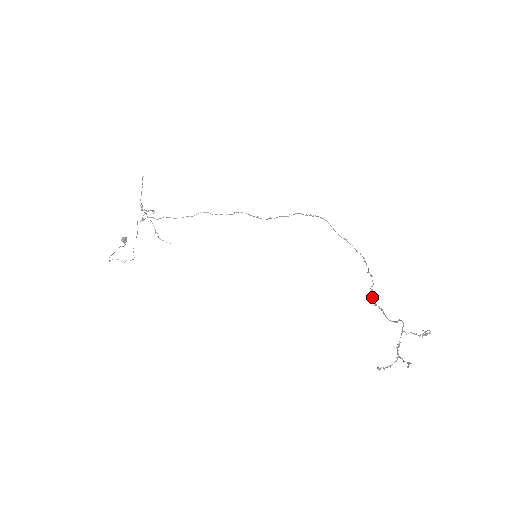
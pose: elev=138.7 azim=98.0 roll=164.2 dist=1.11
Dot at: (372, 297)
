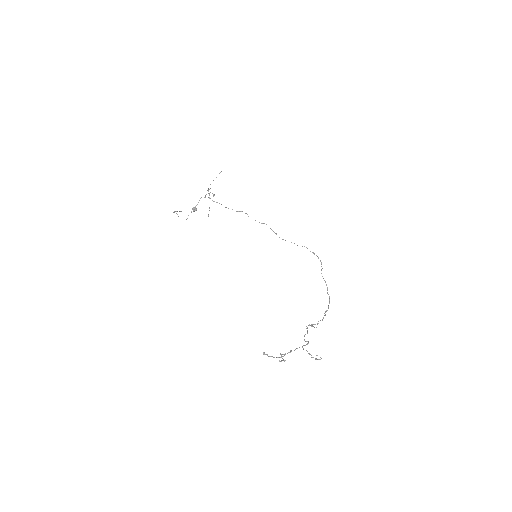
Dot at: (312, 326)
